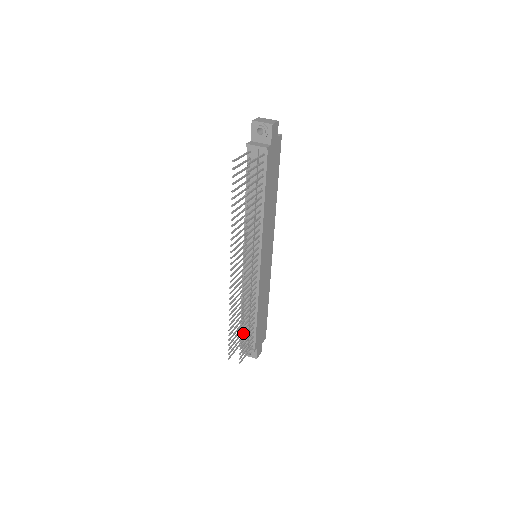
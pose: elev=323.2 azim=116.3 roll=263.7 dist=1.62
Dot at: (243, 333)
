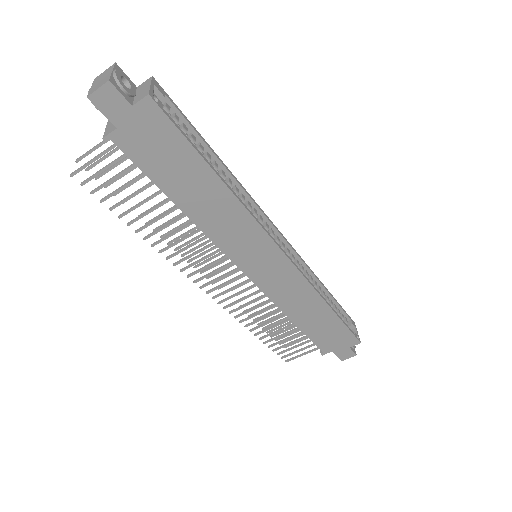
Dot at: occluded
